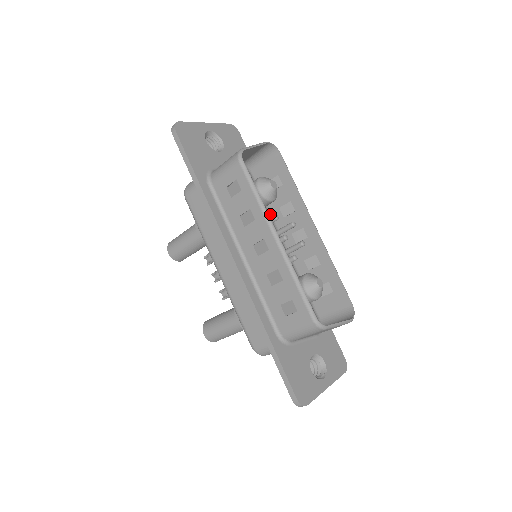
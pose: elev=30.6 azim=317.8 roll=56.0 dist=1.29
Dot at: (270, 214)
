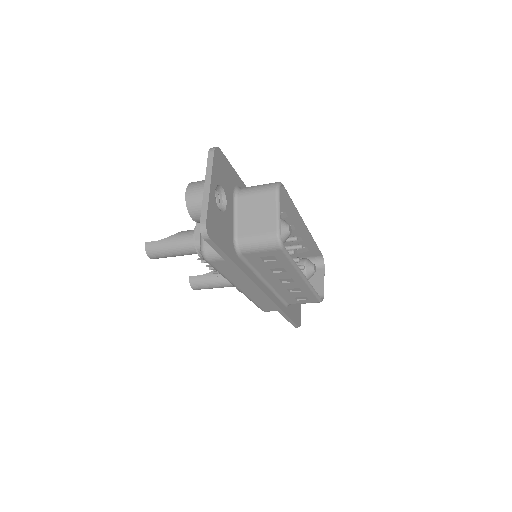
Dot at: occluded
